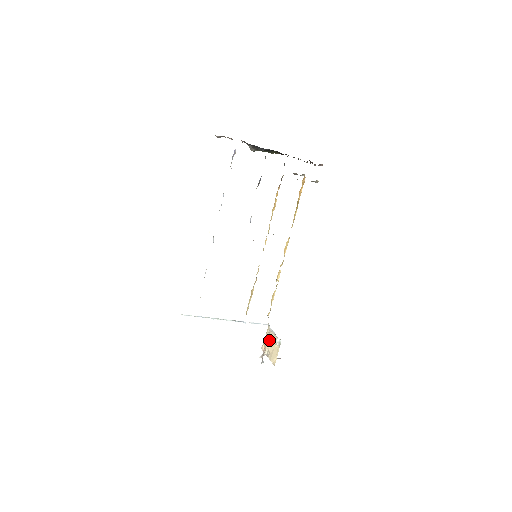
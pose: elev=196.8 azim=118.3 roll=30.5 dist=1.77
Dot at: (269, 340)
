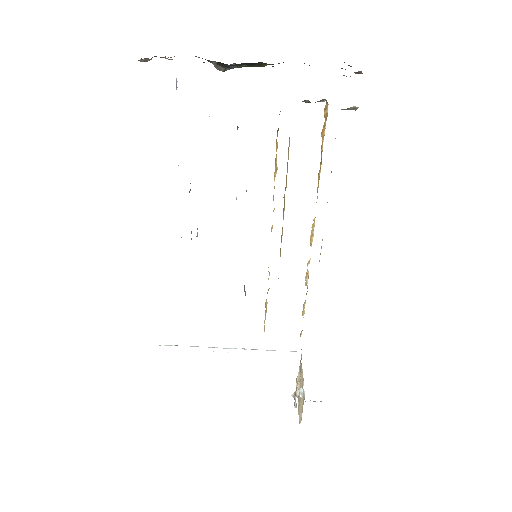
Dot at: (300, 377)
